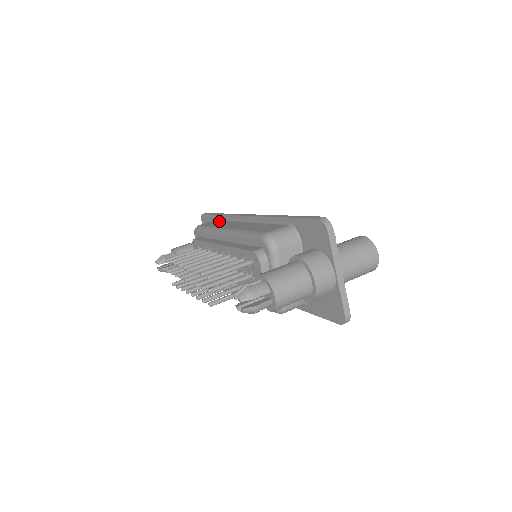
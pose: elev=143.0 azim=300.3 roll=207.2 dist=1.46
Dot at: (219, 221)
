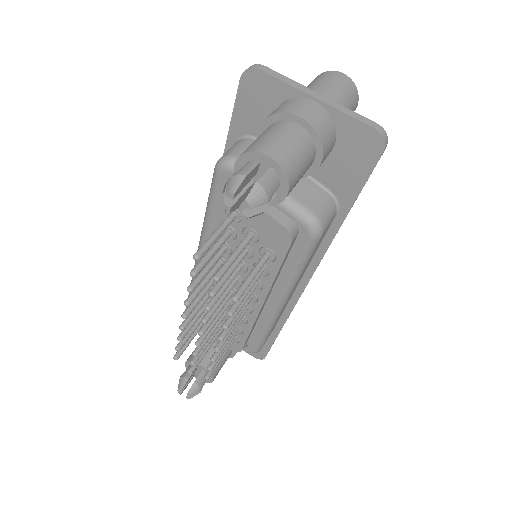
Dot at: occluded
